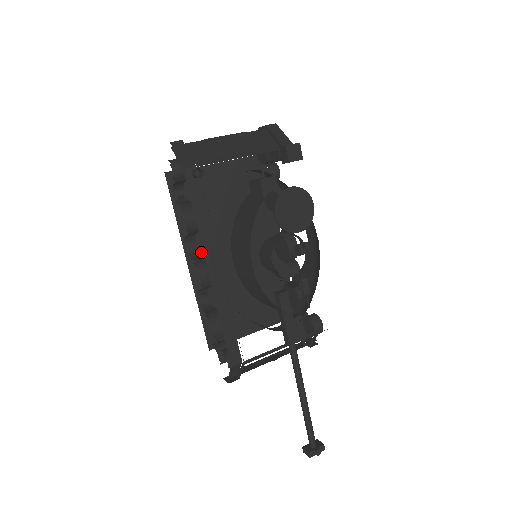
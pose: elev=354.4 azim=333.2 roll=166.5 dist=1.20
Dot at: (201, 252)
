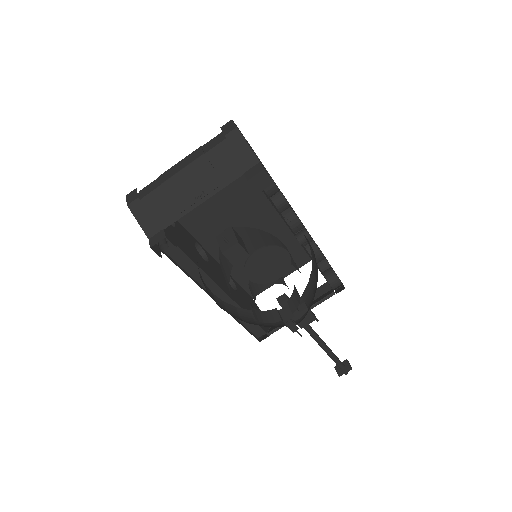
Dot at: (207, 246)
